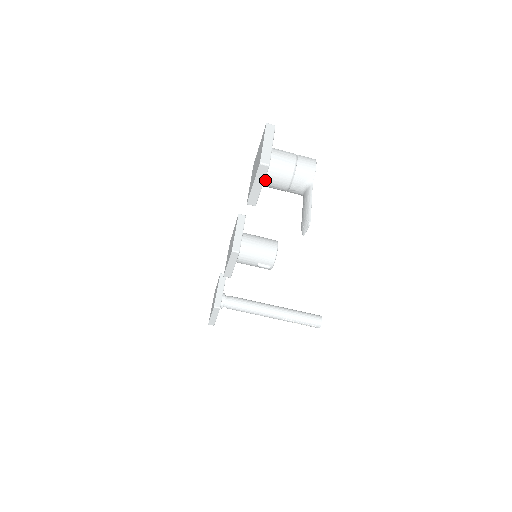
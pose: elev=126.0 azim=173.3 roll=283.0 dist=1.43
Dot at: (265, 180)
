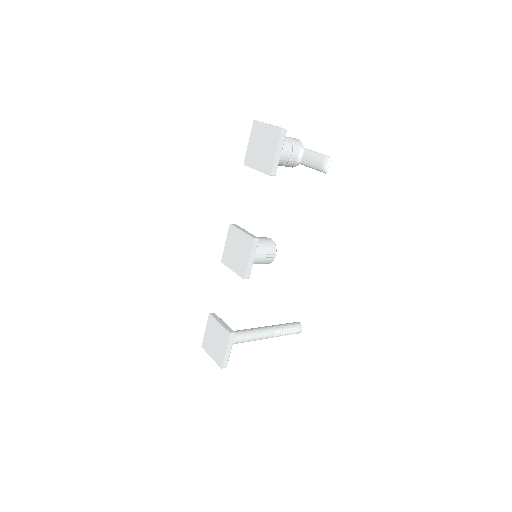
Dot at: occluded
